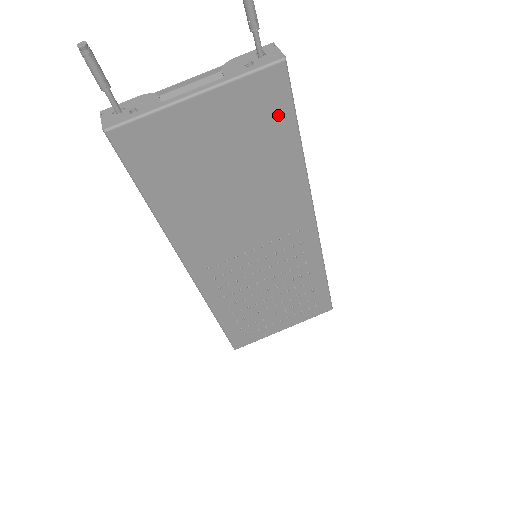
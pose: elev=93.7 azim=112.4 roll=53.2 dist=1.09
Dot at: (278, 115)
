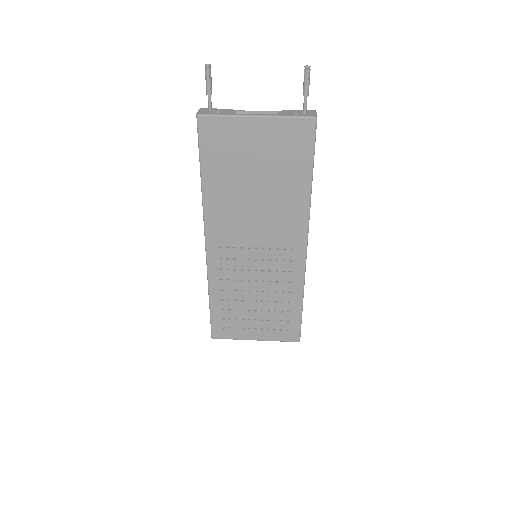
Dot at: (302, 152)
